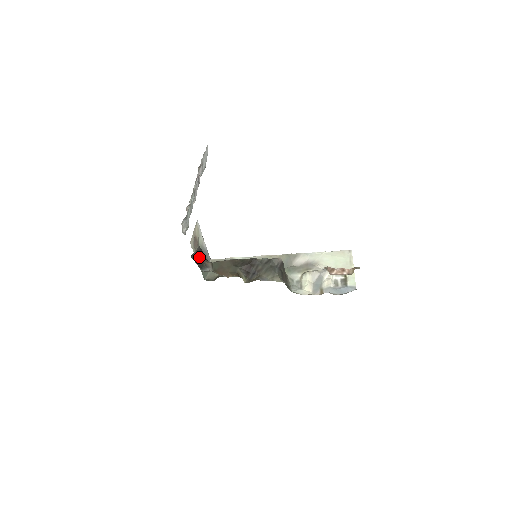
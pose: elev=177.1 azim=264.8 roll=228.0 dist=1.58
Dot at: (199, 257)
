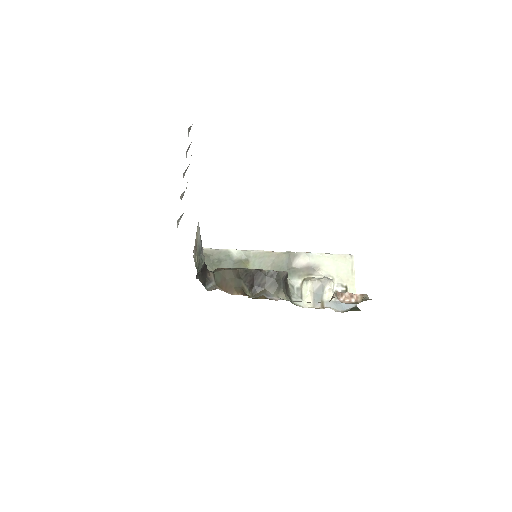
Dot at: (203, 272)
